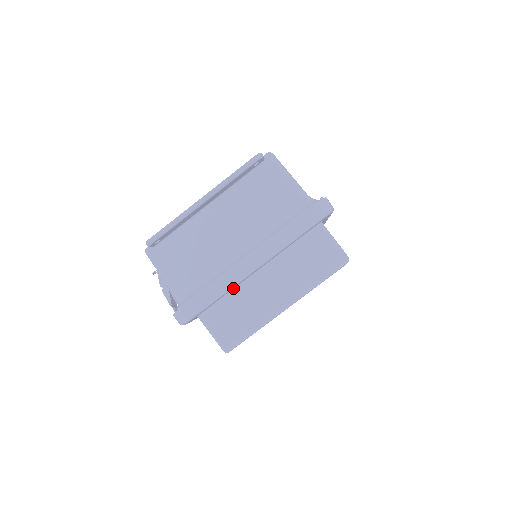
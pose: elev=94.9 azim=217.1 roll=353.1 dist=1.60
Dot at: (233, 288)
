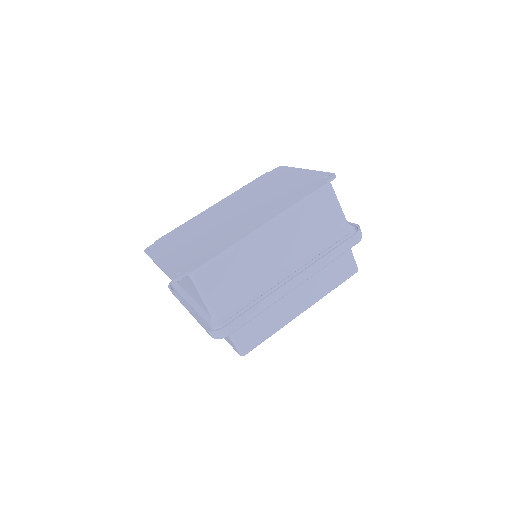
Dot at: occluded
